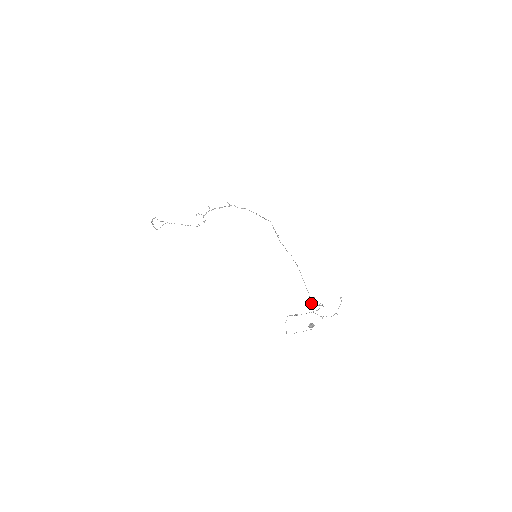
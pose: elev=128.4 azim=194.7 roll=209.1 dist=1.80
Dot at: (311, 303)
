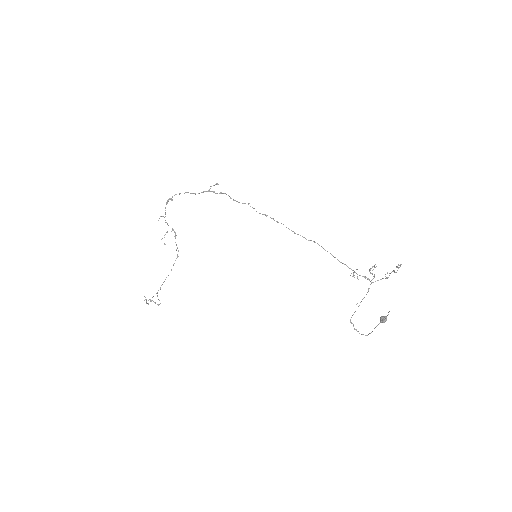
Dot at: occluded
